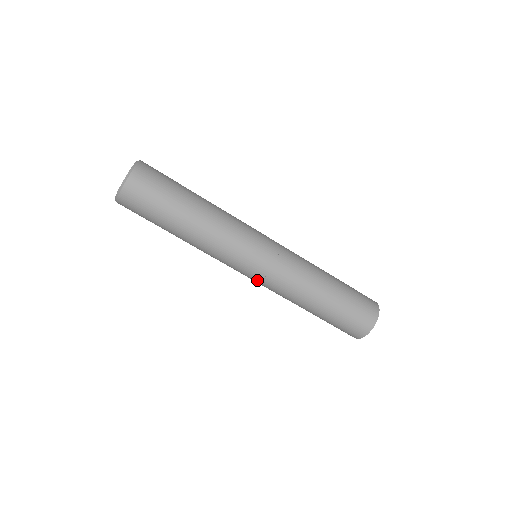
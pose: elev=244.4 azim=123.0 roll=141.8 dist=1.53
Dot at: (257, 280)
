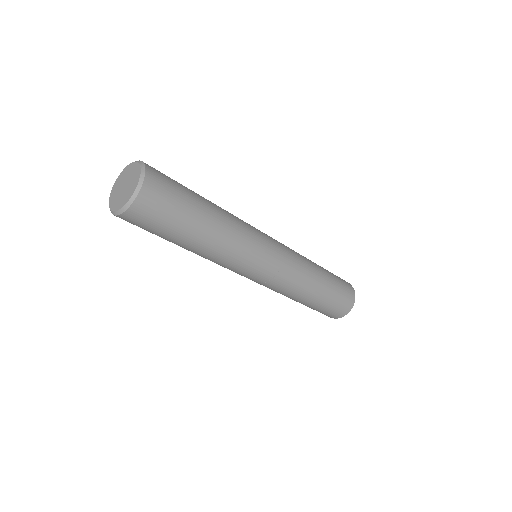
Dot at: occluded
